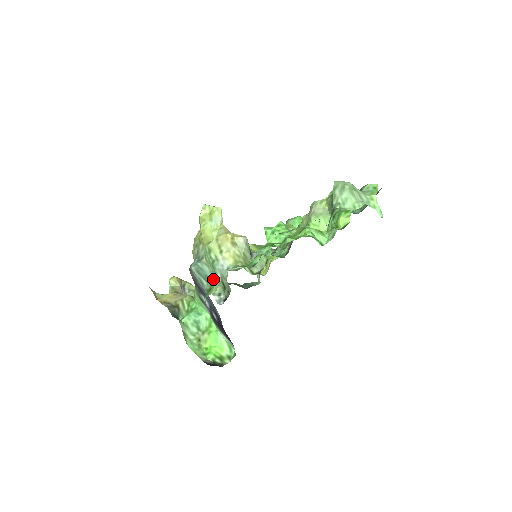
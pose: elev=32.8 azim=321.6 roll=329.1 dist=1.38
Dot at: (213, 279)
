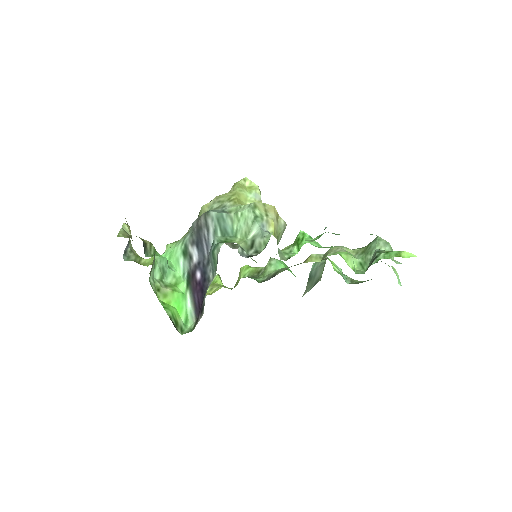
Dot at: (231, 236)
